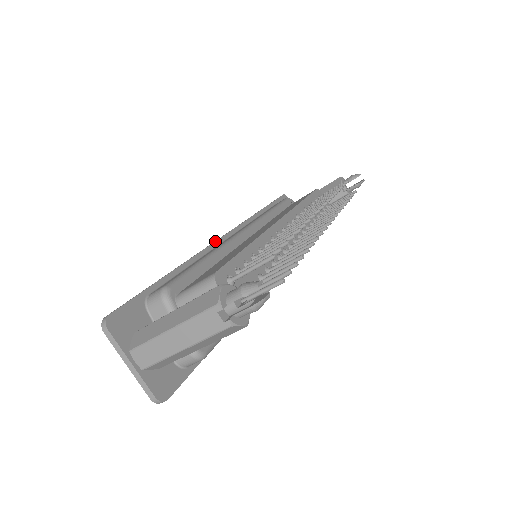
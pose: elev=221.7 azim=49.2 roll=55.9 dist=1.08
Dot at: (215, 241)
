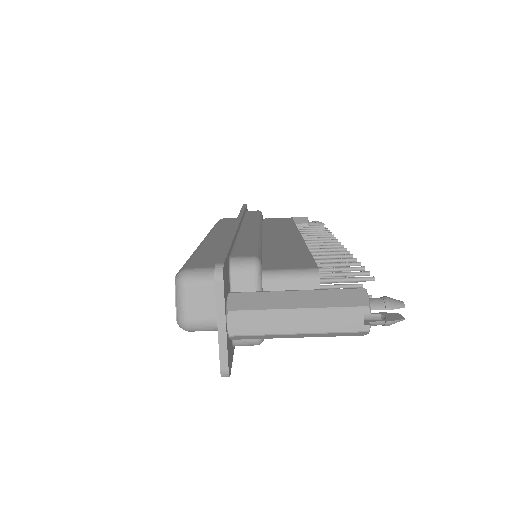
Dot at: occluded
